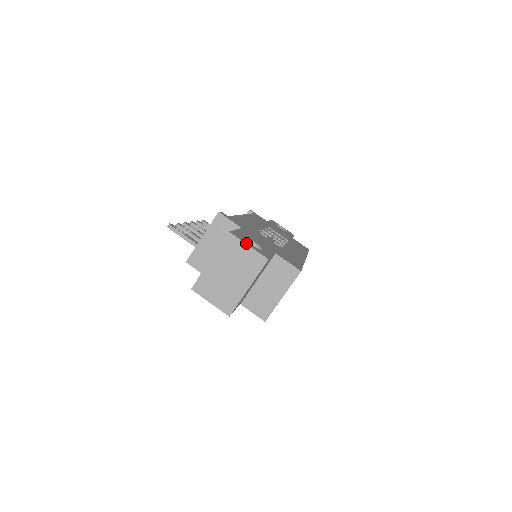
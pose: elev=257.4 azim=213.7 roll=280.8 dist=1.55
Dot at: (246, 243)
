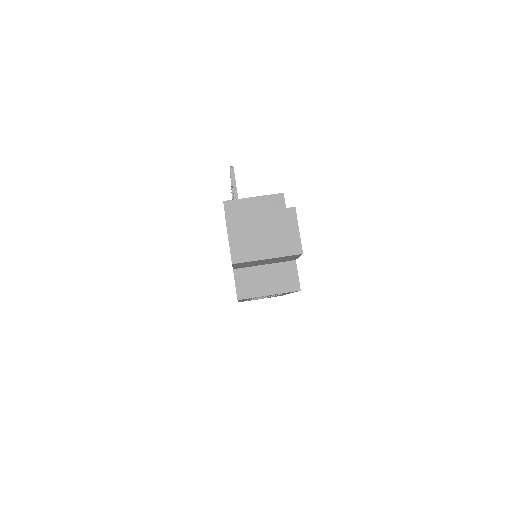
Dot at: occluded
